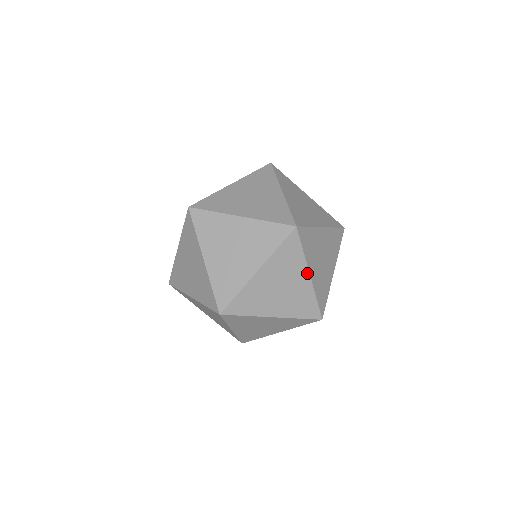
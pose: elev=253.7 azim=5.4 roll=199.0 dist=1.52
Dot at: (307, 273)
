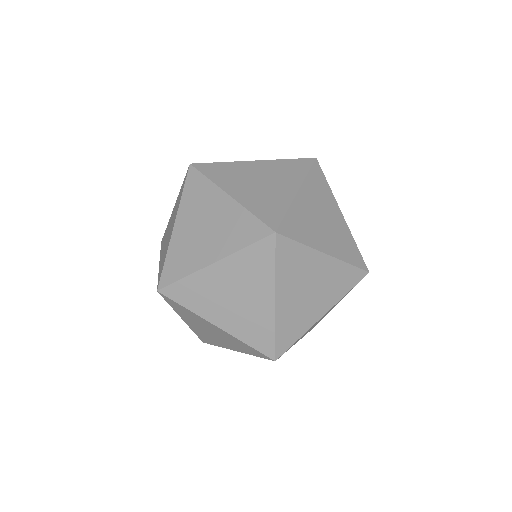
Dot at: (224, 195)
